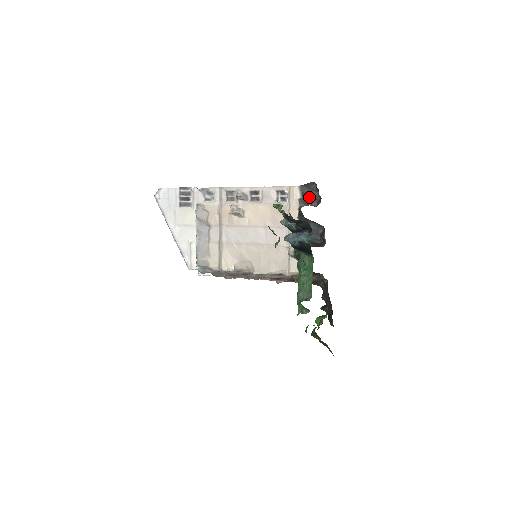
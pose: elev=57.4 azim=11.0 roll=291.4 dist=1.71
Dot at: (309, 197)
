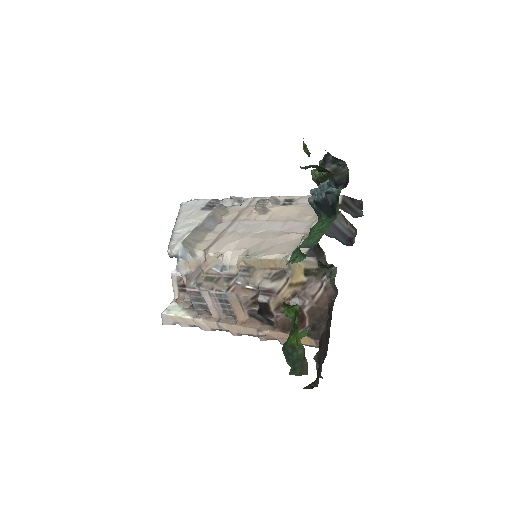
Dot at: (350, 208)
